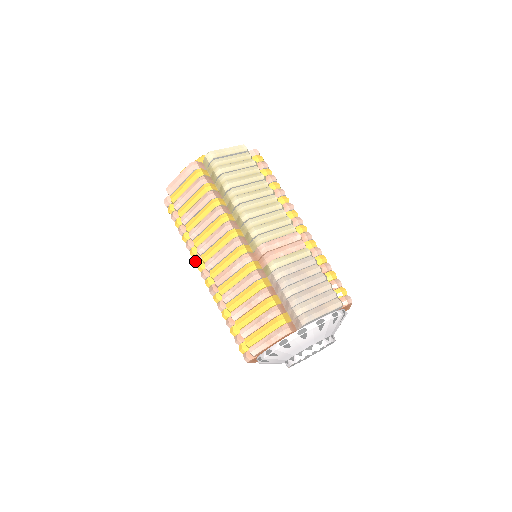
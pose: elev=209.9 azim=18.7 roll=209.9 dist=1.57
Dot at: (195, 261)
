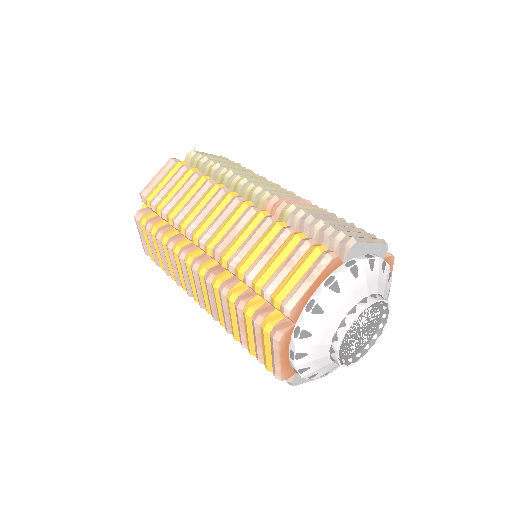
Dot at: (181, 255)
